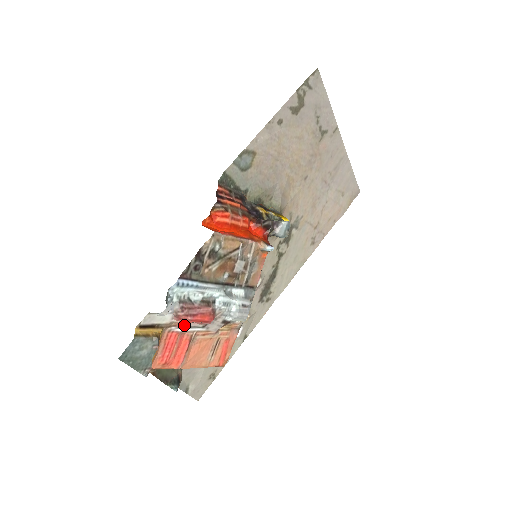
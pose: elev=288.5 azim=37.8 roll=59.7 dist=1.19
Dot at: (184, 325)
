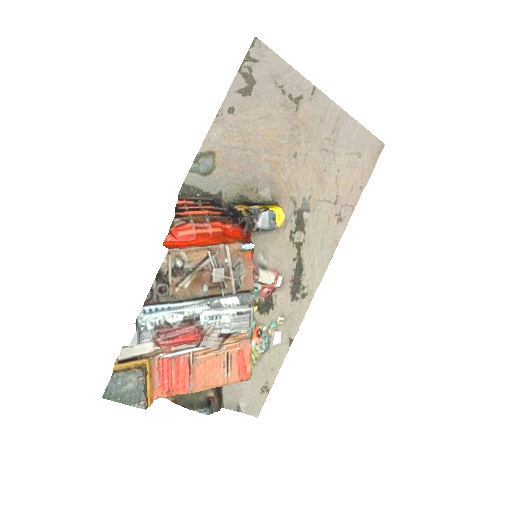
Dot at: (172, 349)
